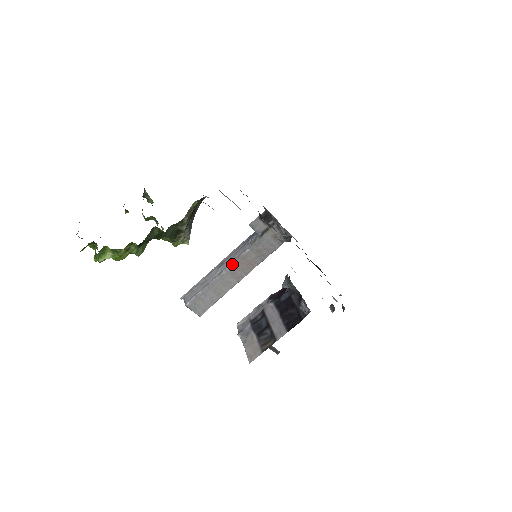
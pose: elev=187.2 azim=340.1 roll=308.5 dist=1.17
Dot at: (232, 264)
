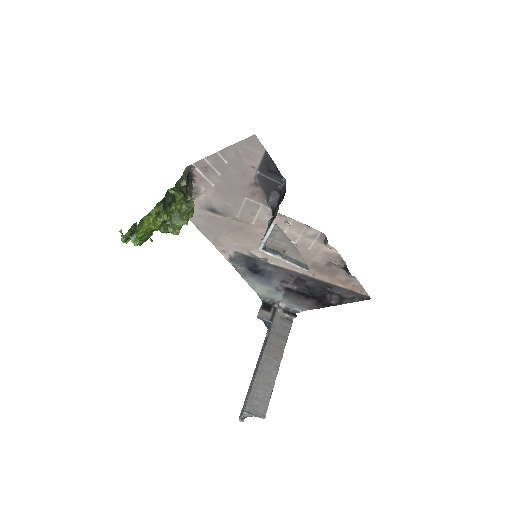
Dot at: (263, 354)
